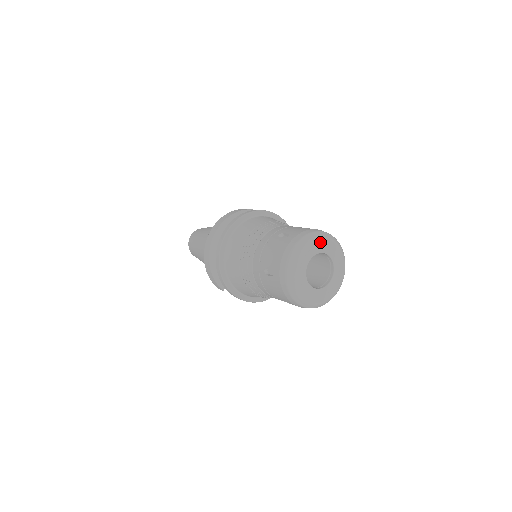
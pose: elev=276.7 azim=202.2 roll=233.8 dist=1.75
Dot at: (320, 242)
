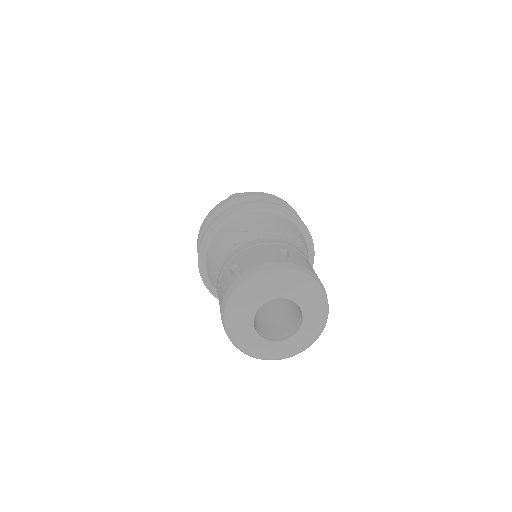
Dot at: (308, 293)
